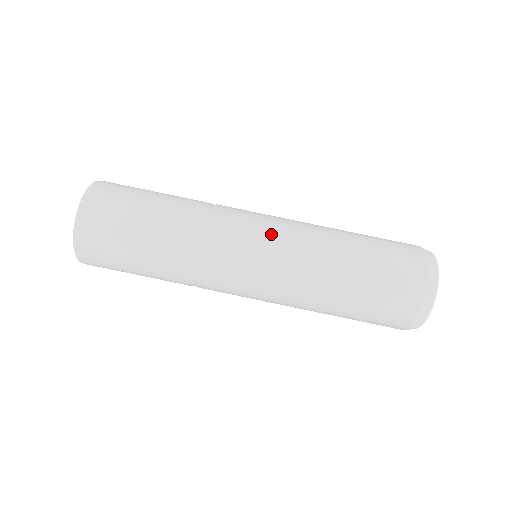
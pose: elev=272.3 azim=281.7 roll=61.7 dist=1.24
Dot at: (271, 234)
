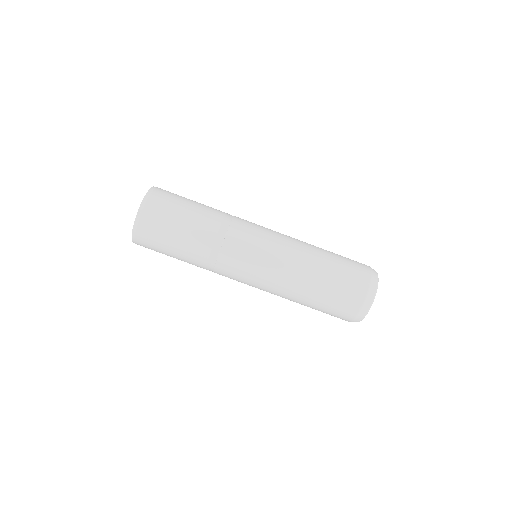
Dot at: (265, 256)
